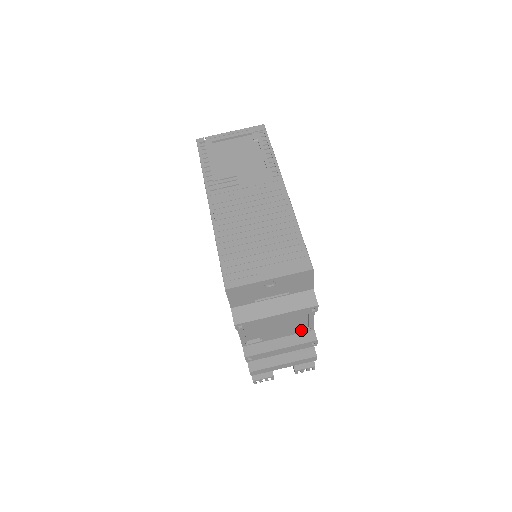
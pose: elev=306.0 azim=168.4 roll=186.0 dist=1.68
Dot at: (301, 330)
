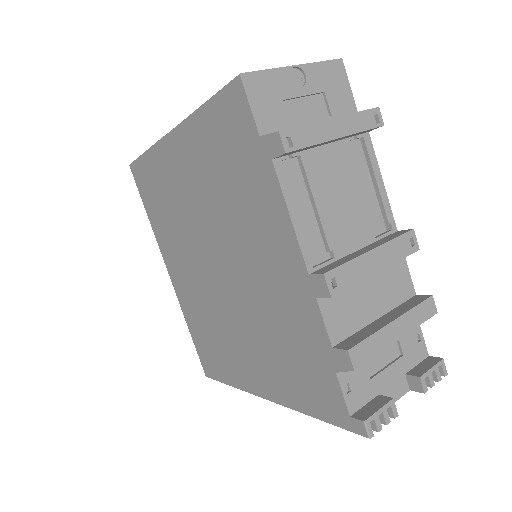
Dot at: (380, 234)
